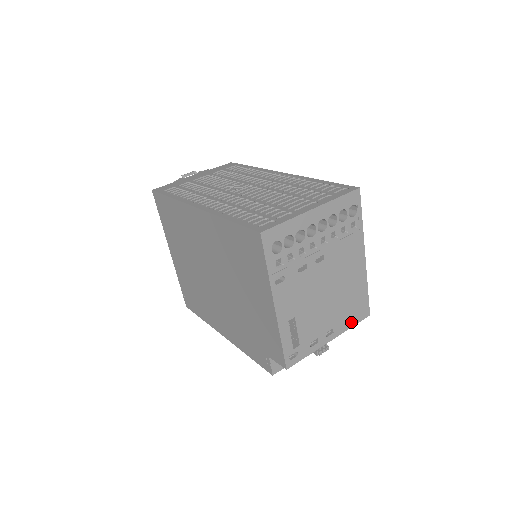
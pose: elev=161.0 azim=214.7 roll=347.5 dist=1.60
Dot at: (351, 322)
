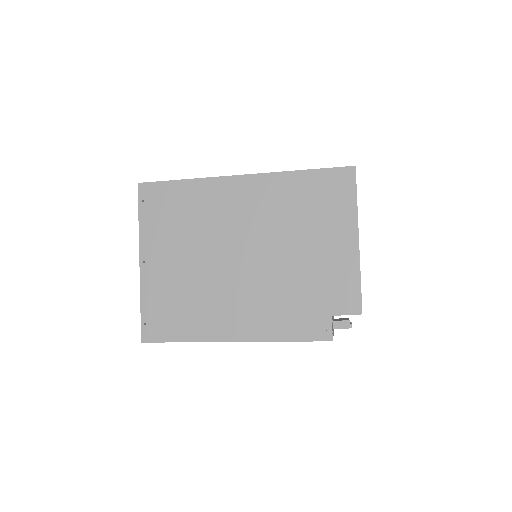
Dot at: occluded
